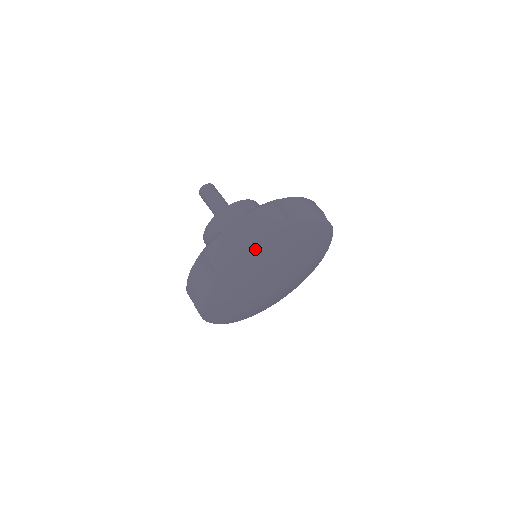
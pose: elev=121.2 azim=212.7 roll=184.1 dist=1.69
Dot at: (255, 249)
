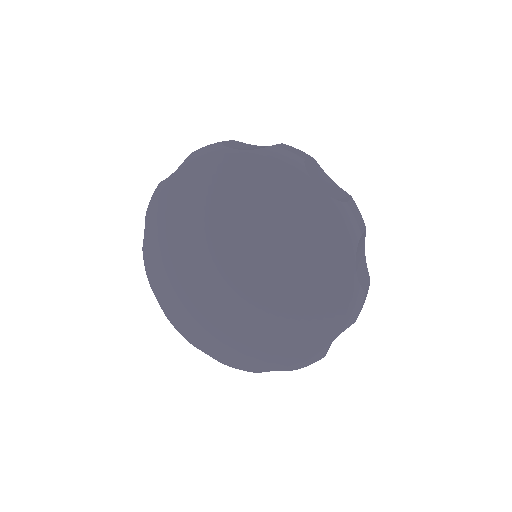
Dot at: (312, 194)
